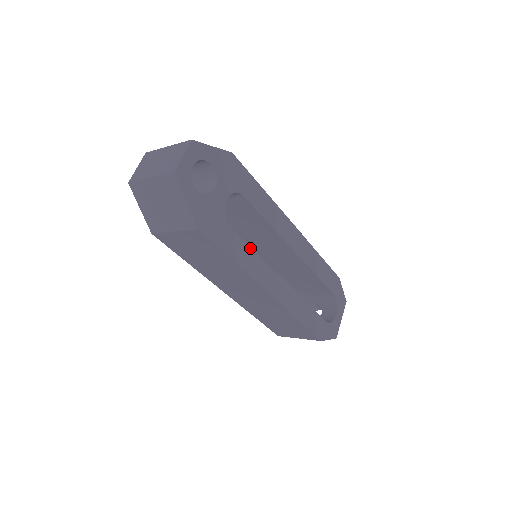
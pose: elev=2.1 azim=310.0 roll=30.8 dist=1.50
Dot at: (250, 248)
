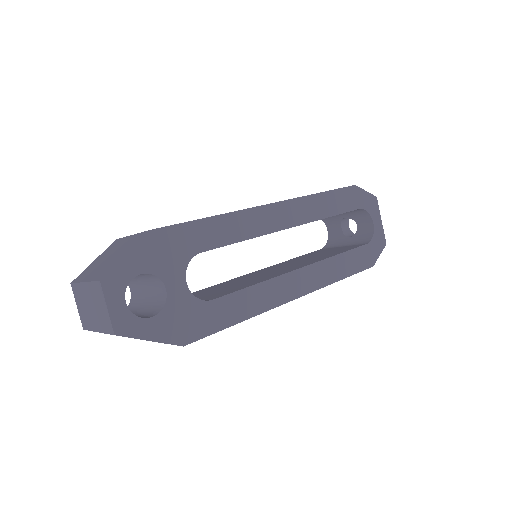
Dot at: (245, 289)
